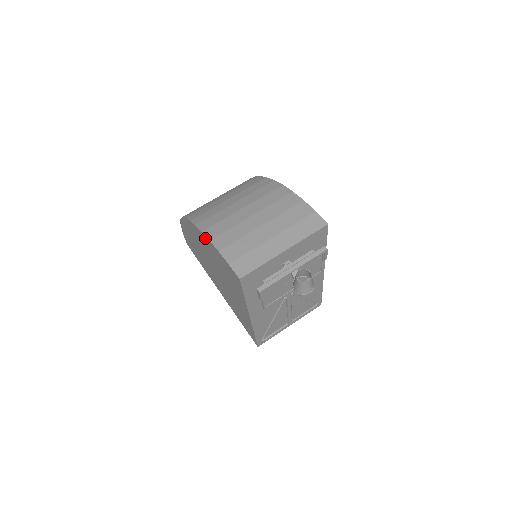
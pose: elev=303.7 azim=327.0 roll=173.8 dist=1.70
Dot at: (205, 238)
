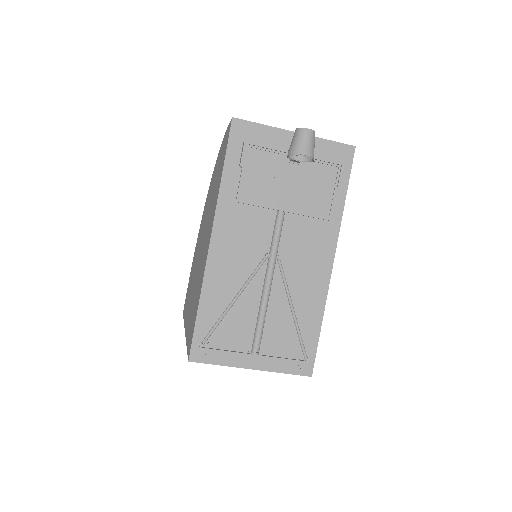
Dot at: occluded
